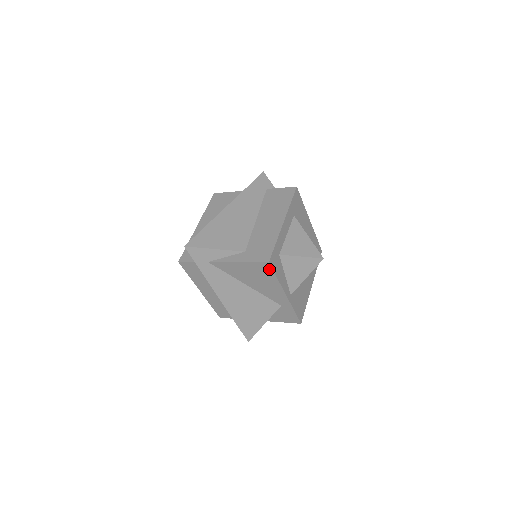
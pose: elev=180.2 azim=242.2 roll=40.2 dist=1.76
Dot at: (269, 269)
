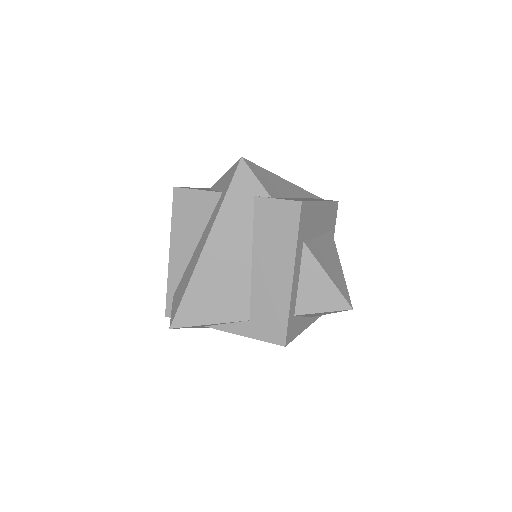
Dot at: occluded
